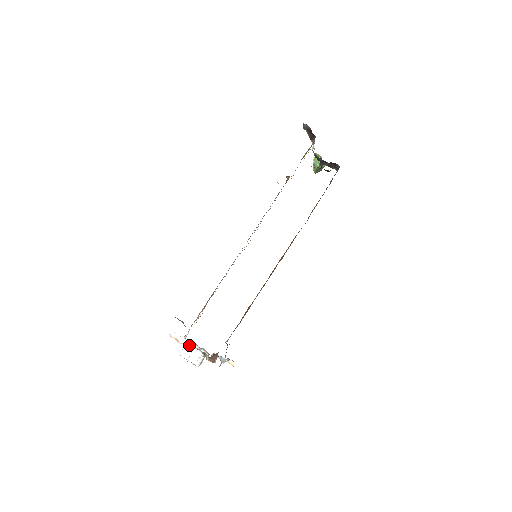
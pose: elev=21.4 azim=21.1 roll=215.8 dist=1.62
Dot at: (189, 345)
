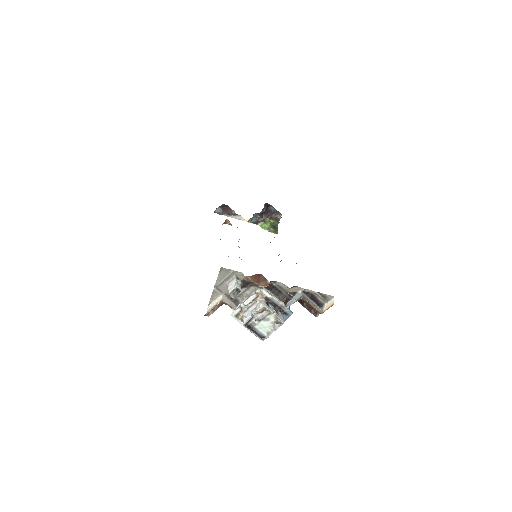
Dot at: (239, 307)
